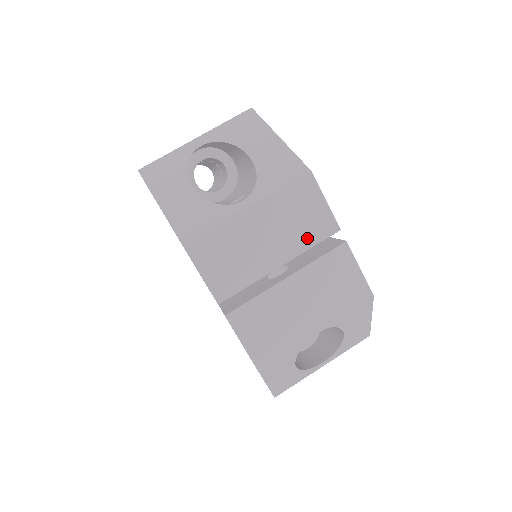
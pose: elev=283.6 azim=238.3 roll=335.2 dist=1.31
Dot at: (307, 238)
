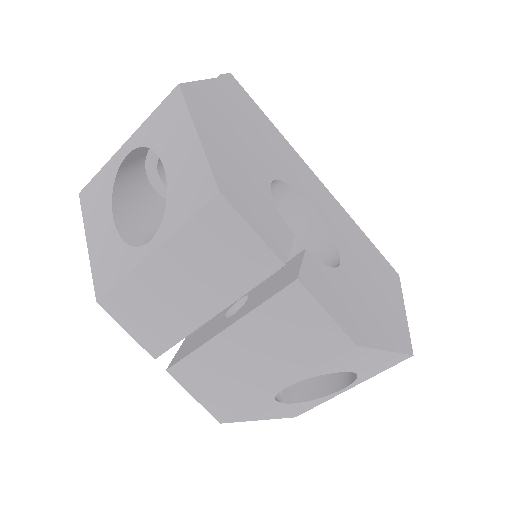
Dot at: (239, 280)
